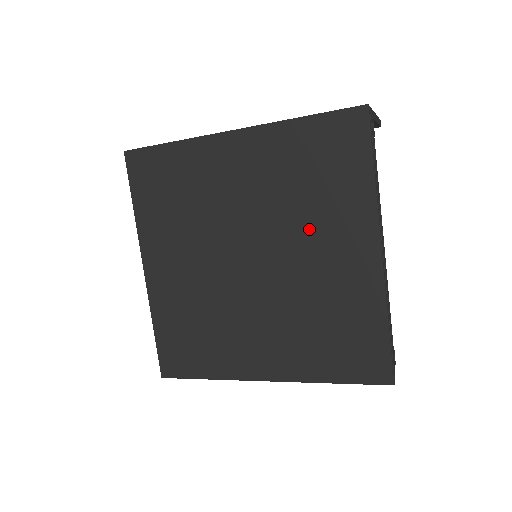
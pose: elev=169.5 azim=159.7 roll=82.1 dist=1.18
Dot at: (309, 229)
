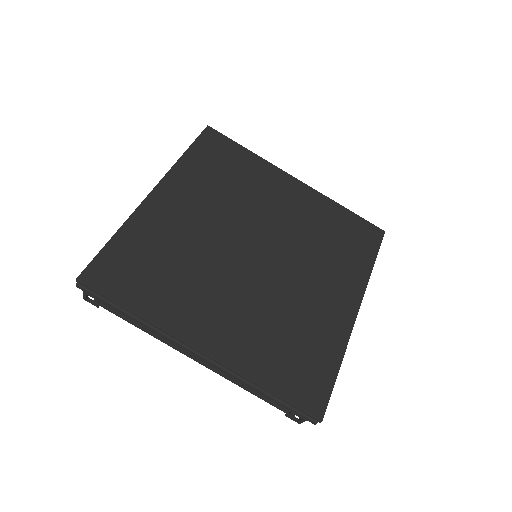
Dot at: (315, 264)
